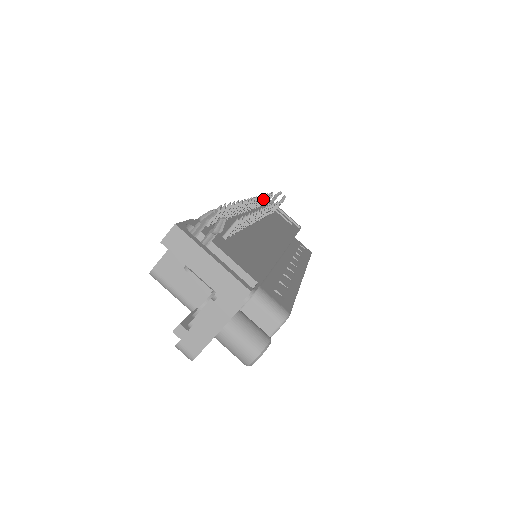
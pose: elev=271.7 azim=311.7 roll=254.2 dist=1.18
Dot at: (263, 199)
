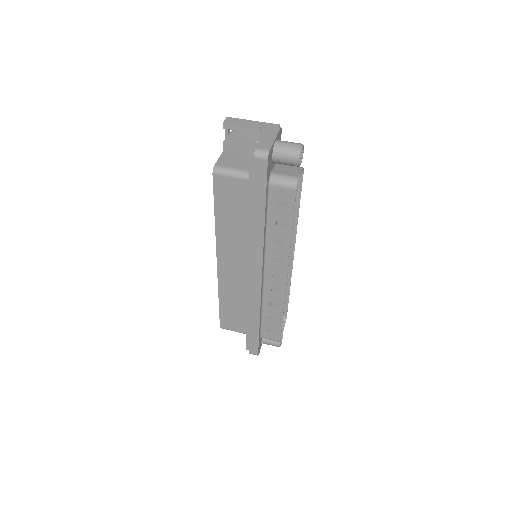
Dot at: occluded
